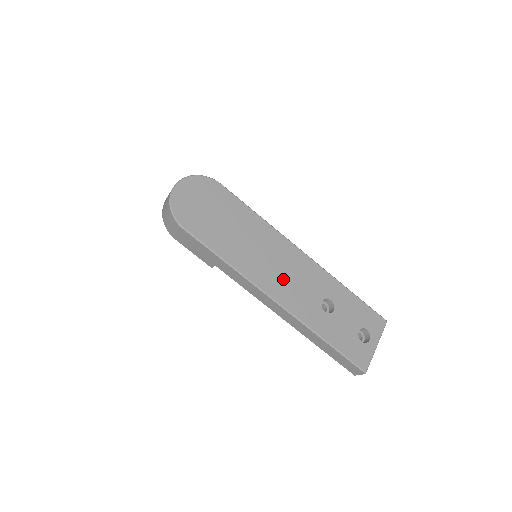
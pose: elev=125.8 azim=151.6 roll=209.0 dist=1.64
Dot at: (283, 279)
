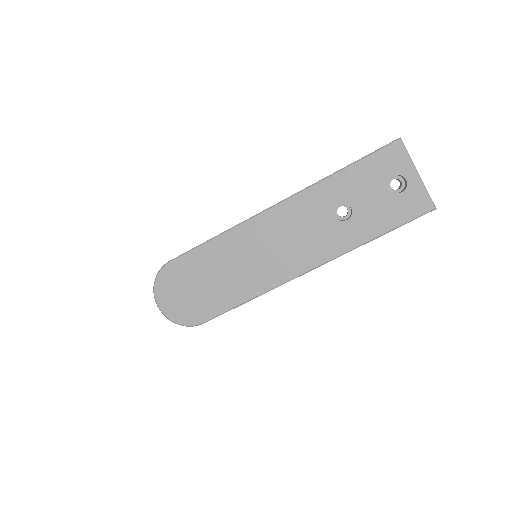
Dot at: (291, 250)
